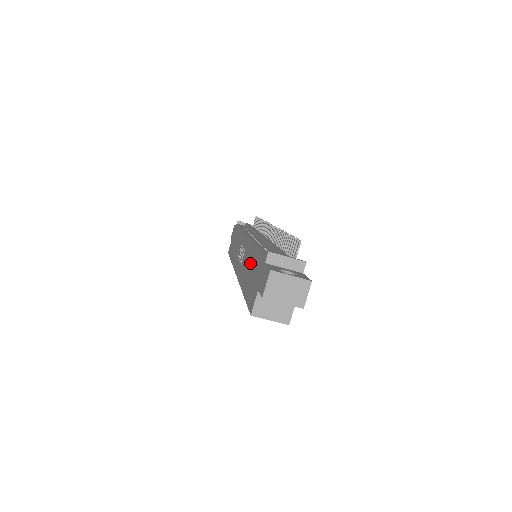
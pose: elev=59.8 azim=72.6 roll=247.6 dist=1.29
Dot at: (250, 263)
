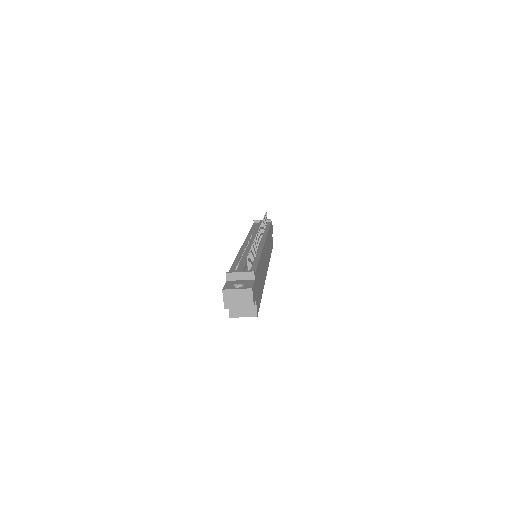
Dot at: occluded
